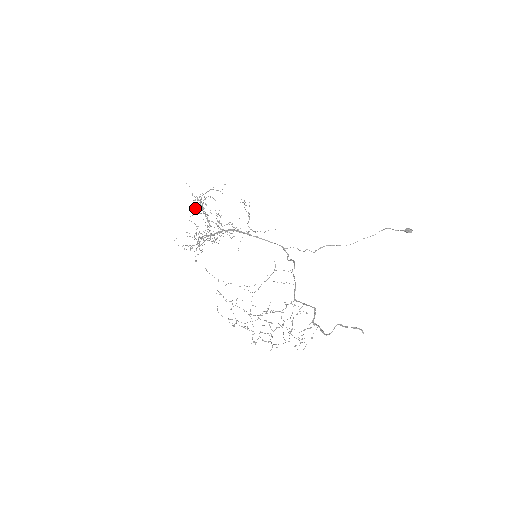
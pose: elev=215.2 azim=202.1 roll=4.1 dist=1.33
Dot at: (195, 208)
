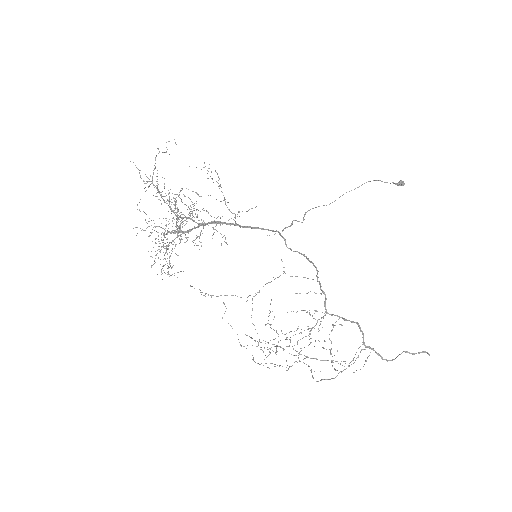
Dot at: occluded
